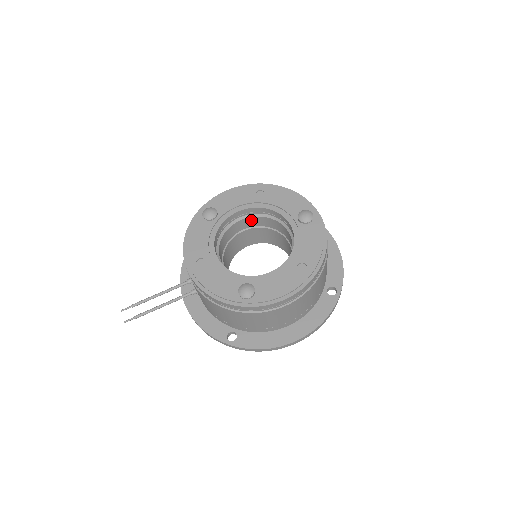
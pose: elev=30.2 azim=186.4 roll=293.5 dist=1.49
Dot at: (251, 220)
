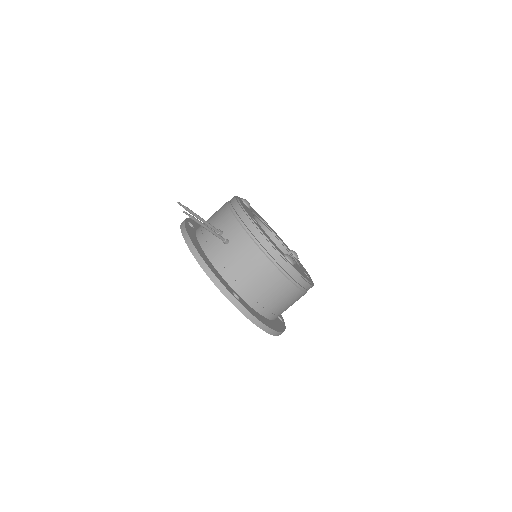
Dot at: occluded
